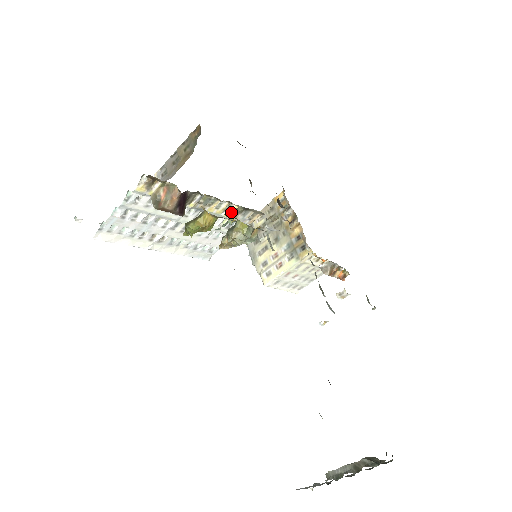
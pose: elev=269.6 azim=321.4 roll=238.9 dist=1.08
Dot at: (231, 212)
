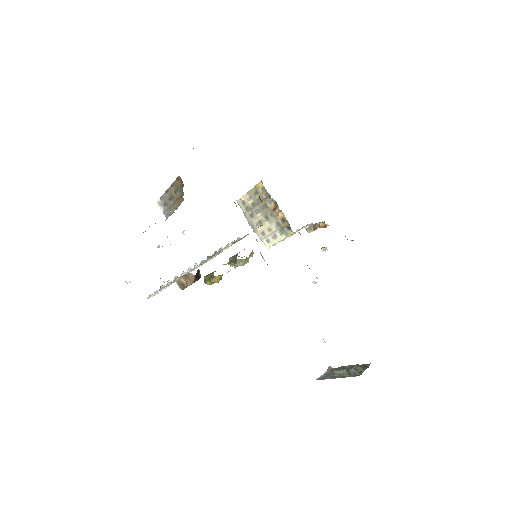
Dot at: (229, 246)
